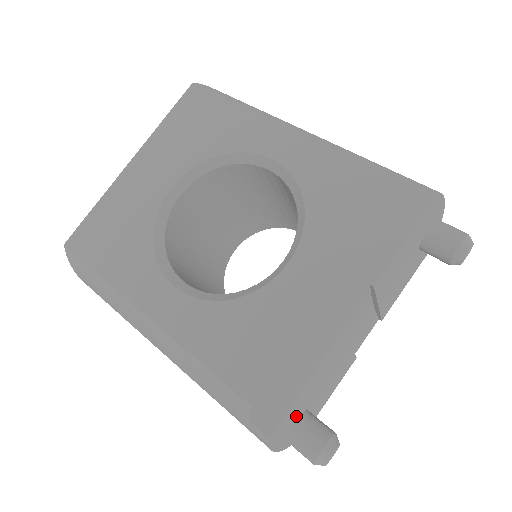
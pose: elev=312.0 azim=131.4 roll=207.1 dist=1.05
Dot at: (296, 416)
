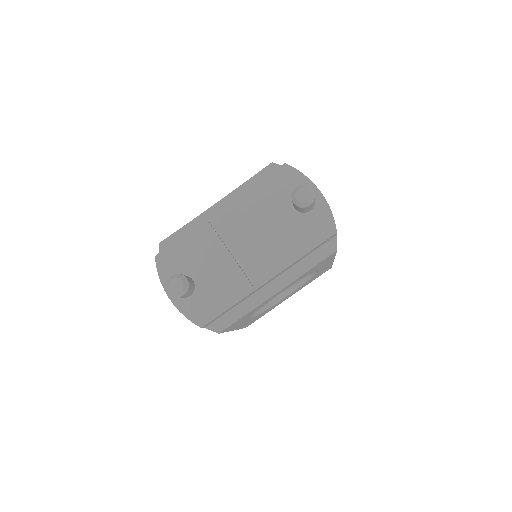
Dot at: (180, 270)
